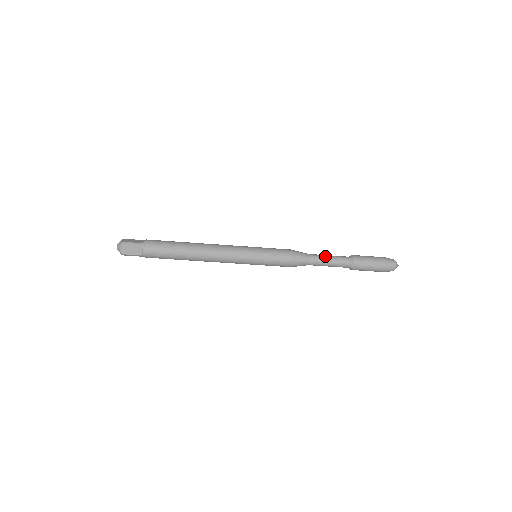
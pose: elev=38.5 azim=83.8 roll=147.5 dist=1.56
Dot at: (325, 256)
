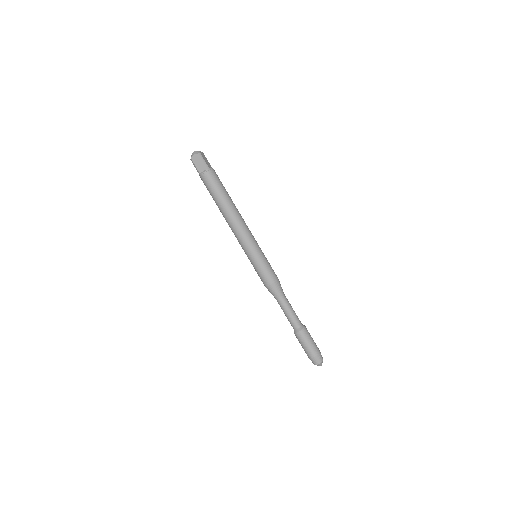
Dot at: (291, 306)
